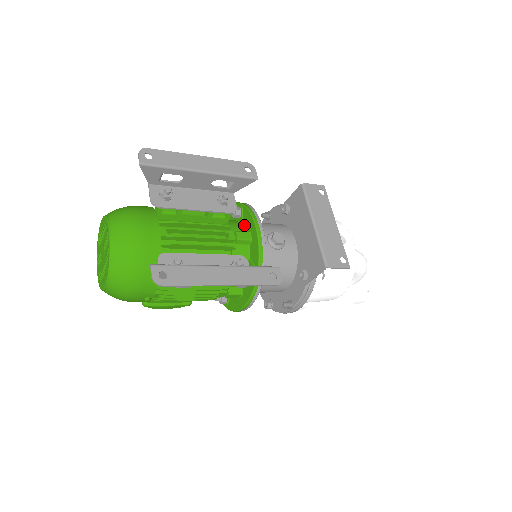
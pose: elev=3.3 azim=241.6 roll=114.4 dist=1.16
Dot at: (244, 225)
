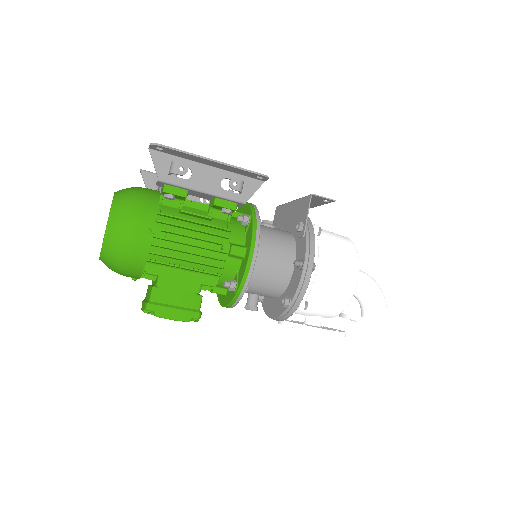
Dot at: occluded
